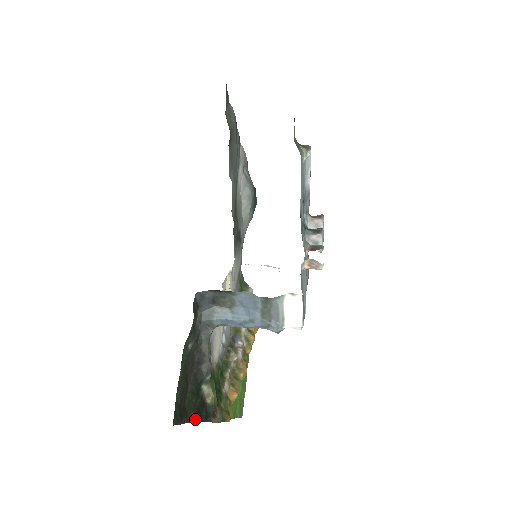
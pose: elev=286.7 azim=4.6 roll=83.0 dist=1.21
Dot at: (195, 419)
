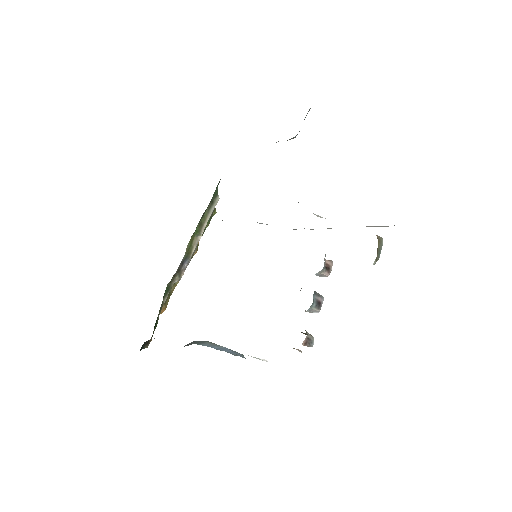
Dot at: occluded
